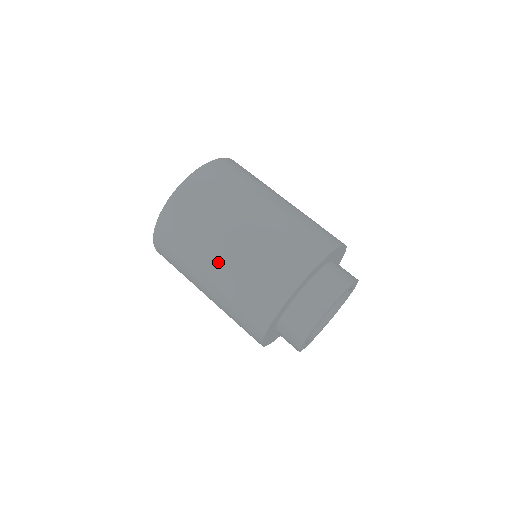
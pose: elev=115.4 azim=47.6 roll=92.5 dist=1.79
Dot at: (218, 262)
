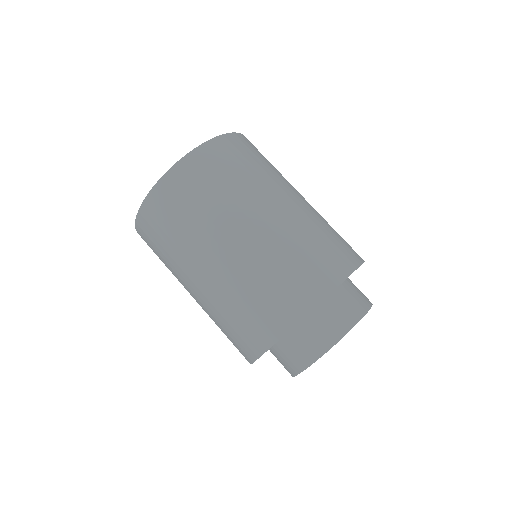
Dot at: (205, 277)
